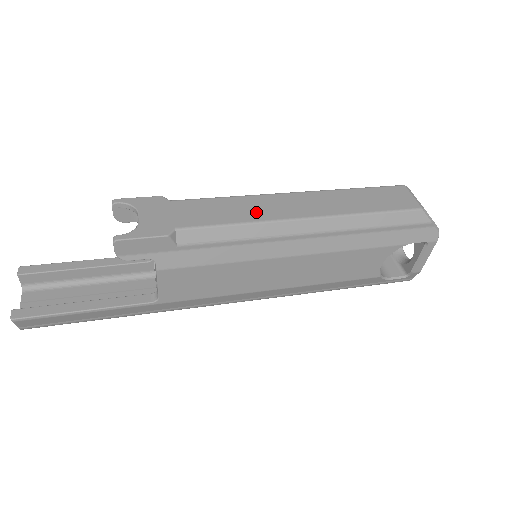
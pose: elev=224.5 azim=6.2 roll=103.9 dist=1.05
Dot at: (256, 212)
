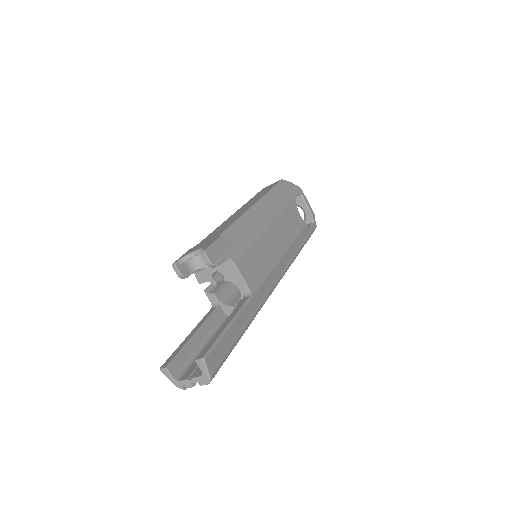
Dot at: (235, 217)
